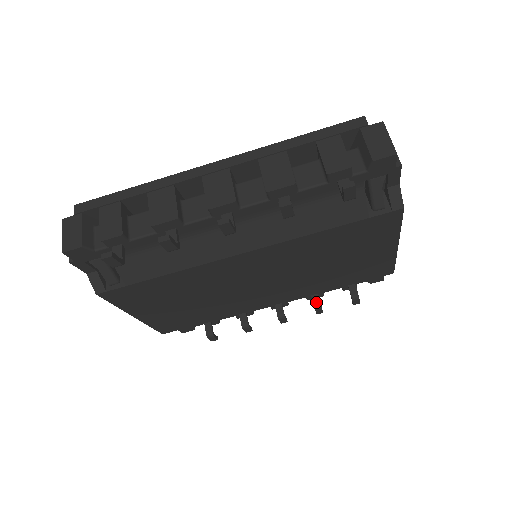
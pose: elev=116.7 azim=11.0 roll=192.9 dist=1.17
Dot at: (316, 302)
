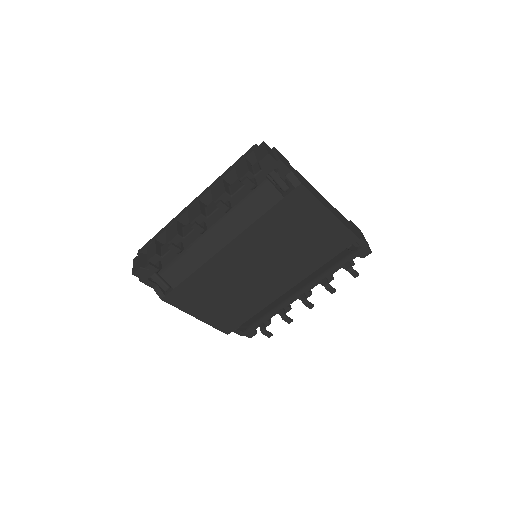
Dot at: (325, 283)
